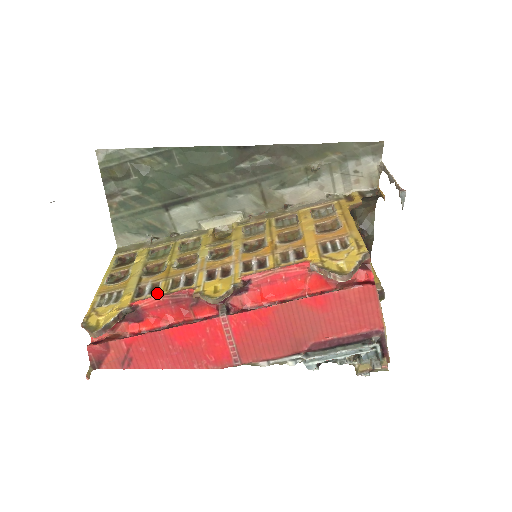
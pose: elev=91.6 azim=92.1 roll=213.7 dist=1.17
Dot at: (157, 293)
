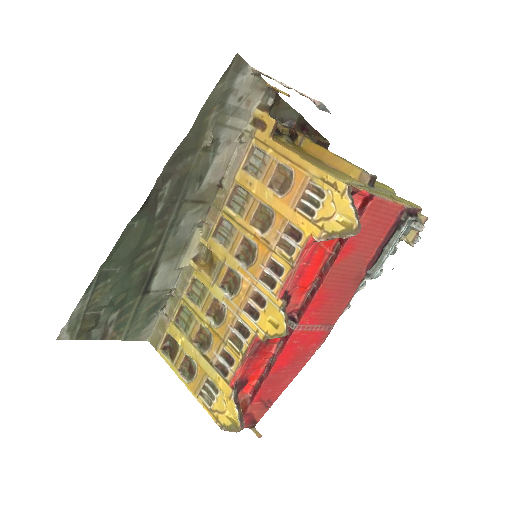
Dot at: (235, 362)
